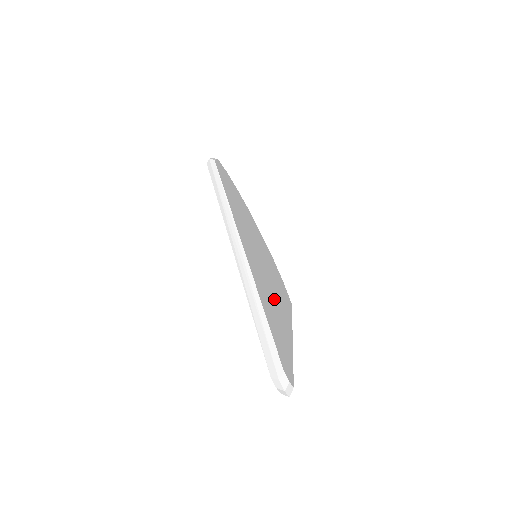
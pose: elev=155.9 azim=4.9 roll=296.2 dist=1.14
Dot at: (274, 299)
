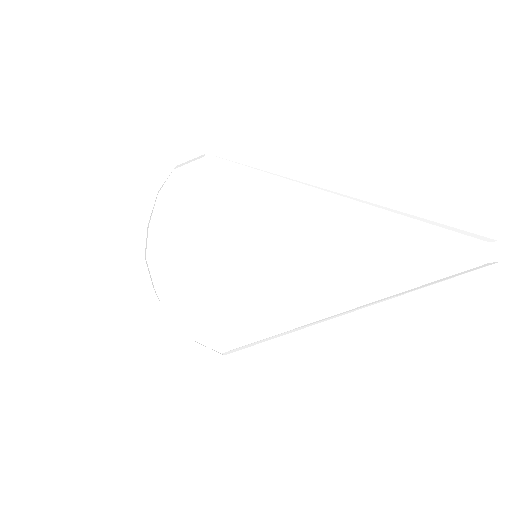
Dot at: occluded
